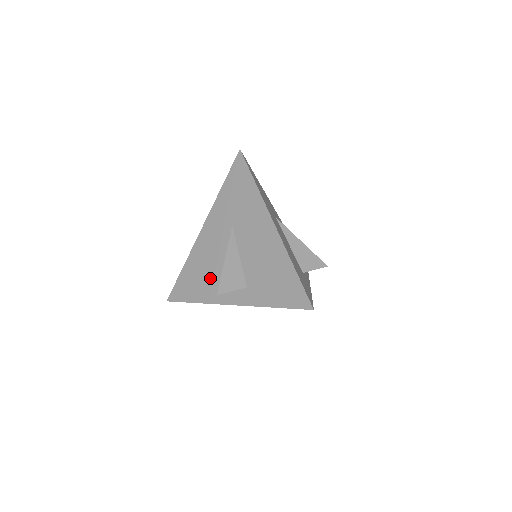
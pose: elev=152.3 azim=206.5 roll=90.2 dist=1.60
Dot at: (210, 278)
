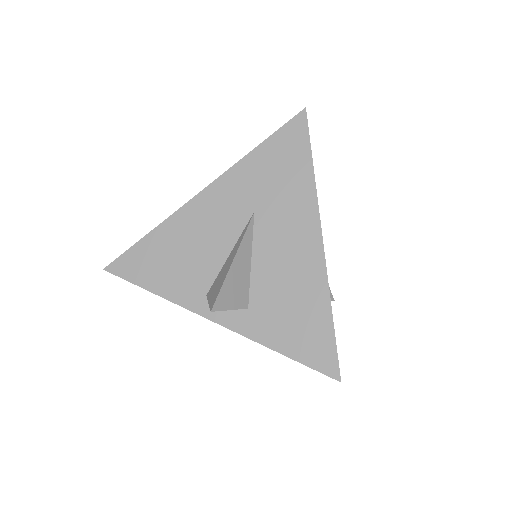
Dot at: (191, 269)
